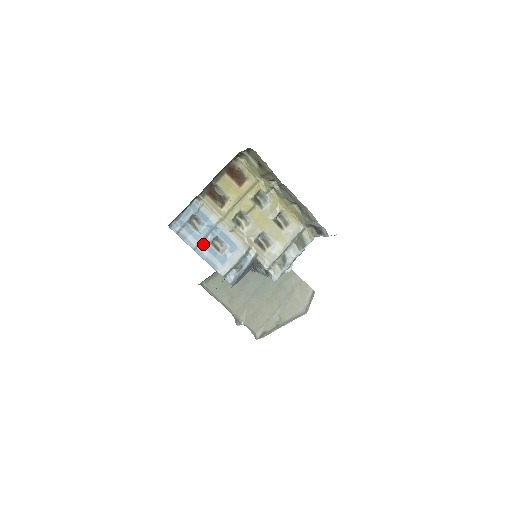
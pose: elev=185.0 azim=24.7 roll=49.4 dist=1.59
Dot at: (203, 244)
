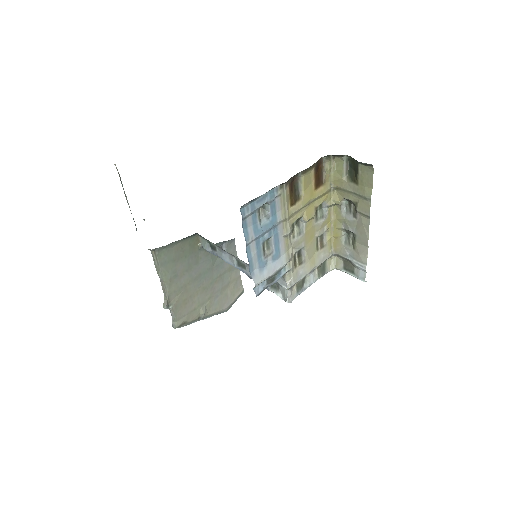
Dot at: (257, 241)
